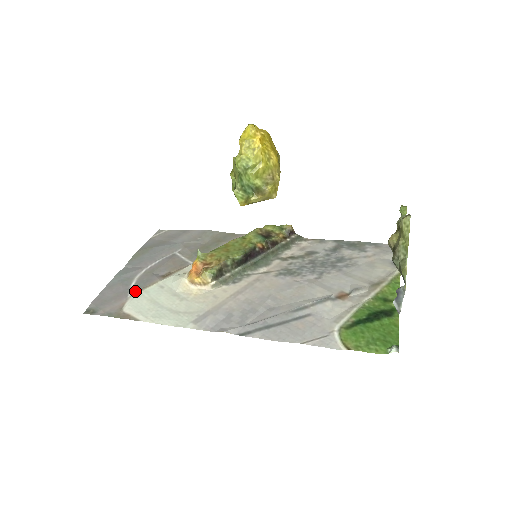
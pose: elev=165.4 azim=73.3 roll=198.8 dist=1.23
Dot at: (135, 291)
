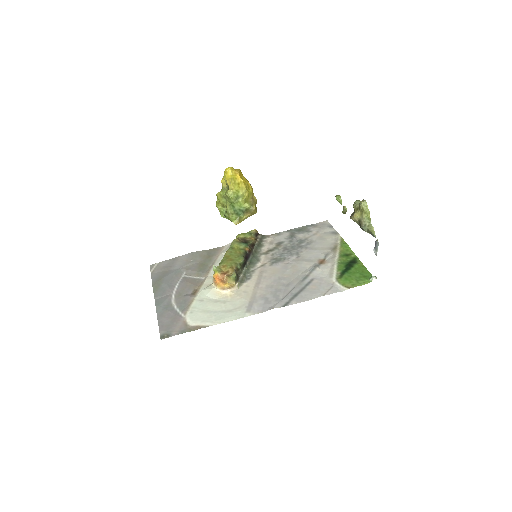
Dot at: (184, 311)
